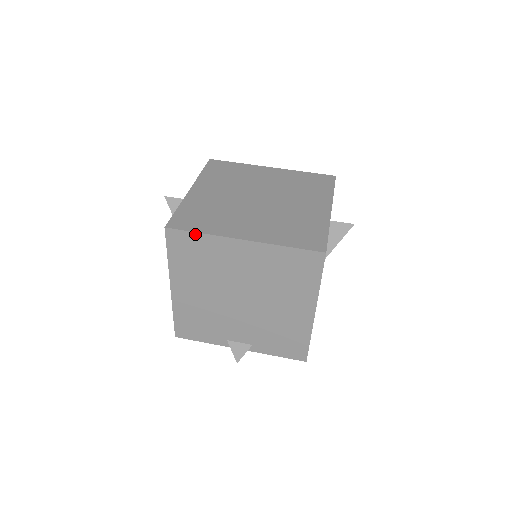
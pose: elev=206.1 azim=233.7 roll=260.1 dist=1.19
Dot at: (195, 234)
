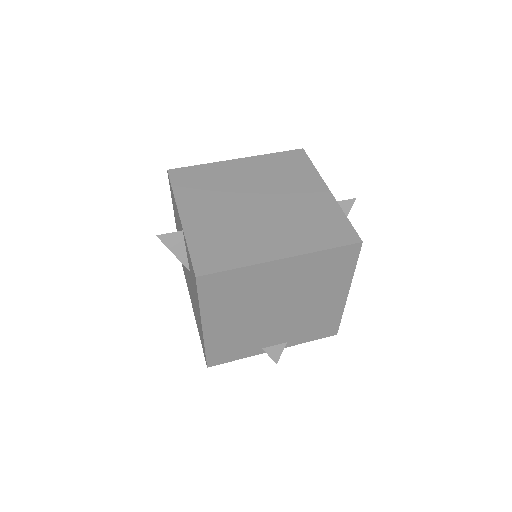
Dot at: (230, 271)
